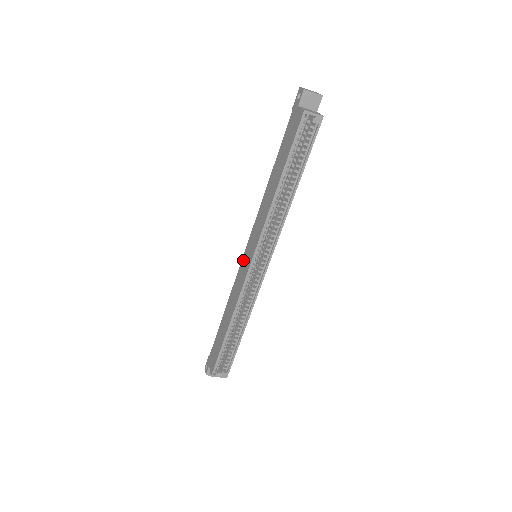
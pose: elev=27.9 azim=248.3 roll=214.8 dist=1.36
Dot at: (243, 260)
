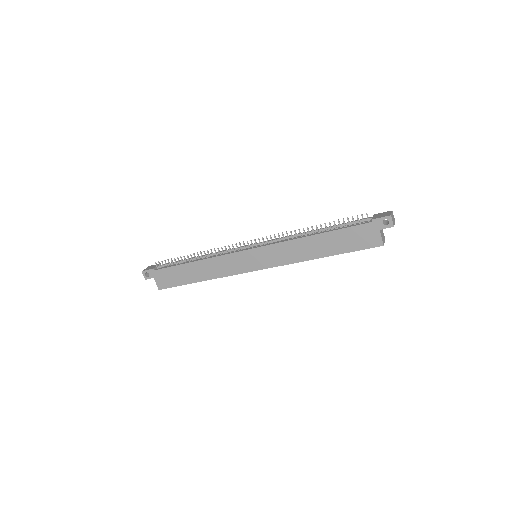
Dot at: (243, 255)
